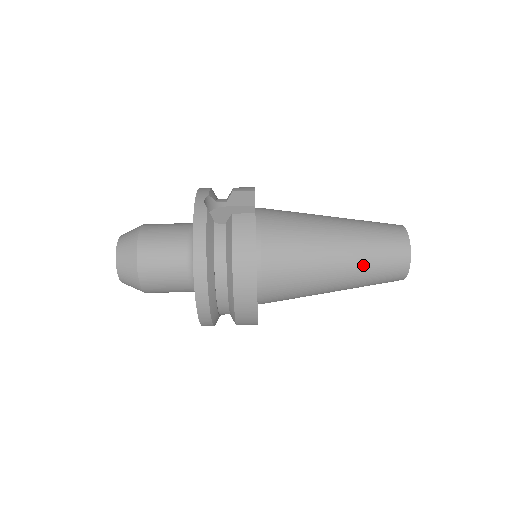
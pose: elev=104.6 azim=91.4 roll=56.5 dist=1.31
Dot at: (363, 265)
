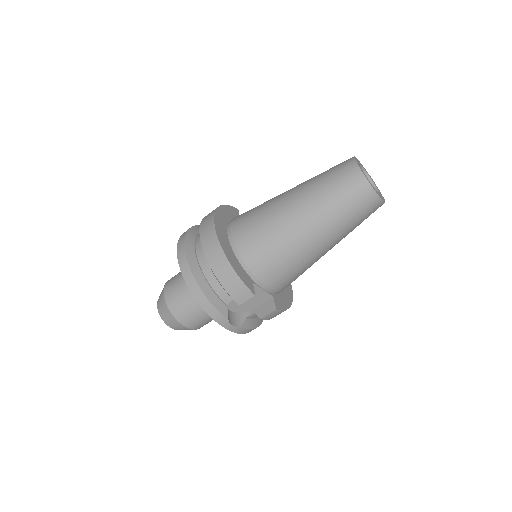
Dot at: occluded
